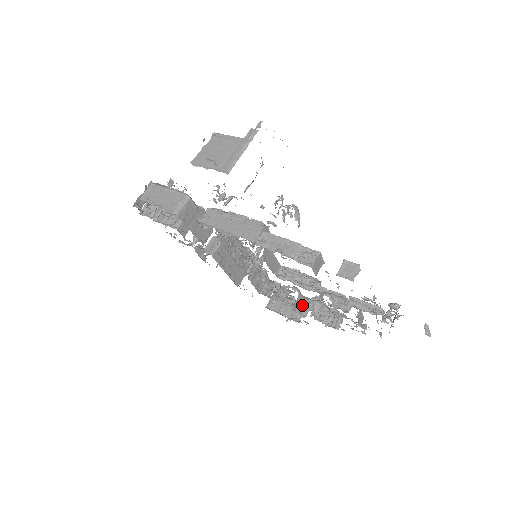
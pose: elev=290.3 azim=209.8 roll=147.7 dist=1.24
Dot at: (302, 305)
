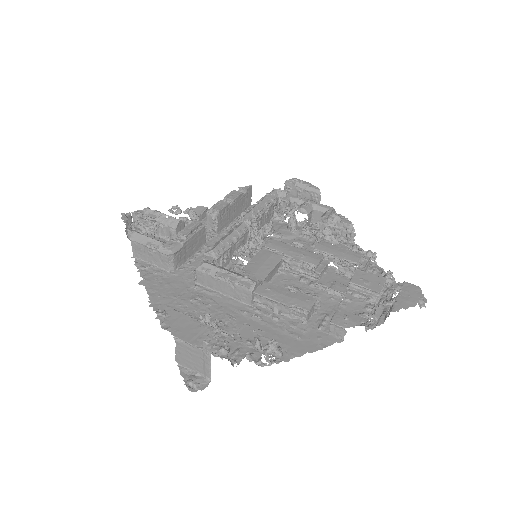
Dot at: (314, 236)
